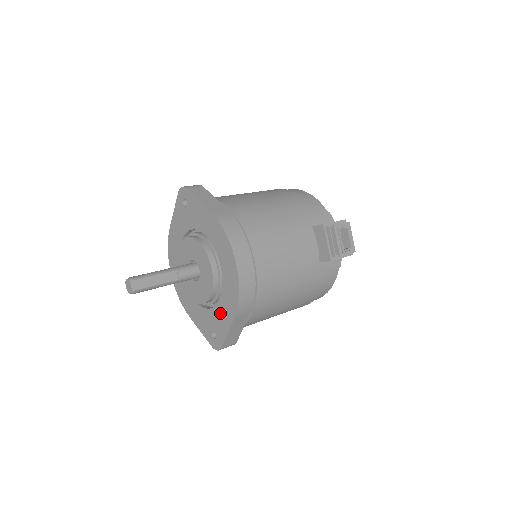
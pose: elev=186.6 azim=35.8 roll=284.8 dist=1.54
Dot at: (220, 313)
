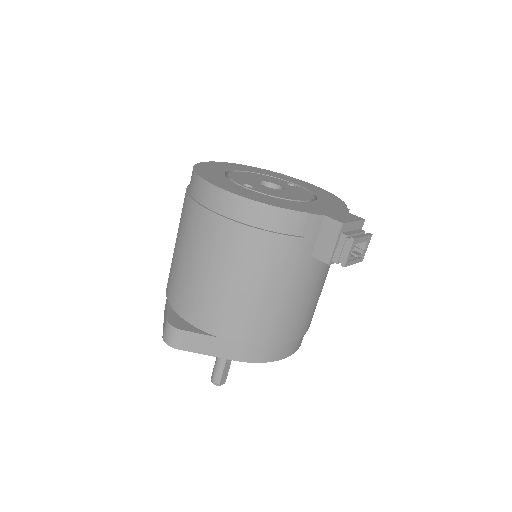
Dot at: occluded
